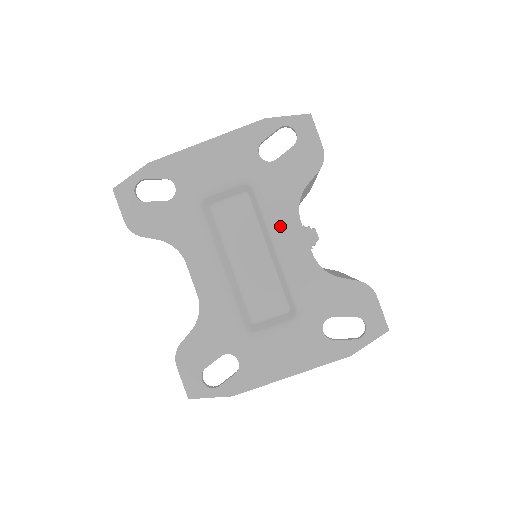
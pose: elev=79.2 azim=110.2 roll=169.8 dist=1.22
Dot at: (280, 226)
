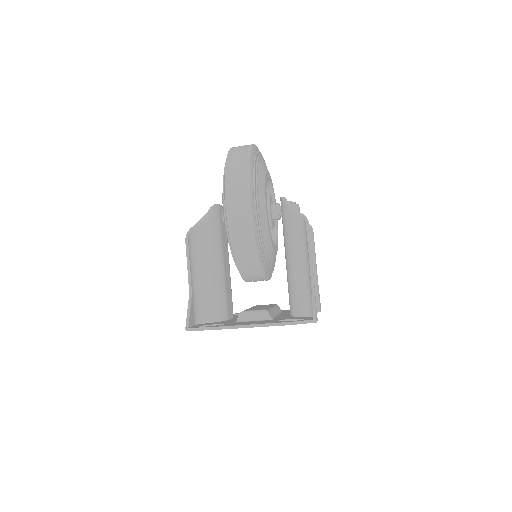
Dot at: occluded
